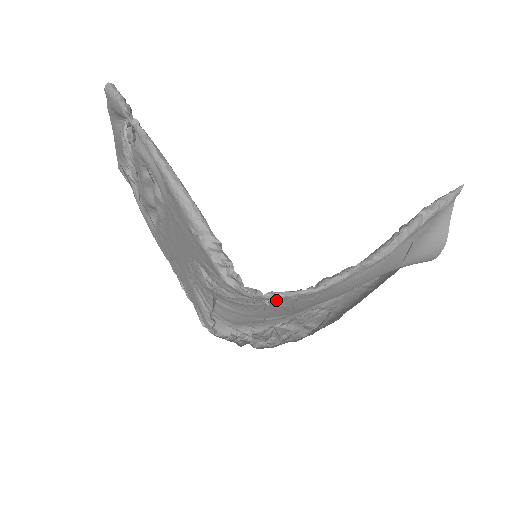
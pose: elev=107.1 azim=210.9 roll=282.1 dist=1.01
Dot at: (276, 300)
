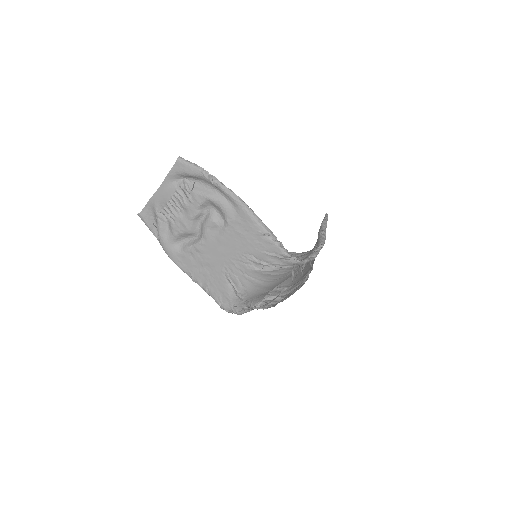
Dot at: occluded
